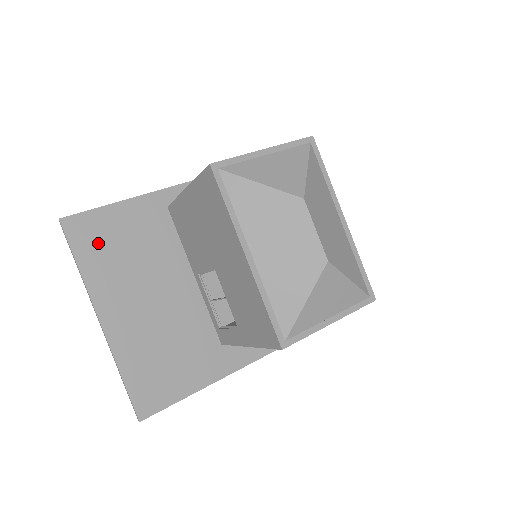
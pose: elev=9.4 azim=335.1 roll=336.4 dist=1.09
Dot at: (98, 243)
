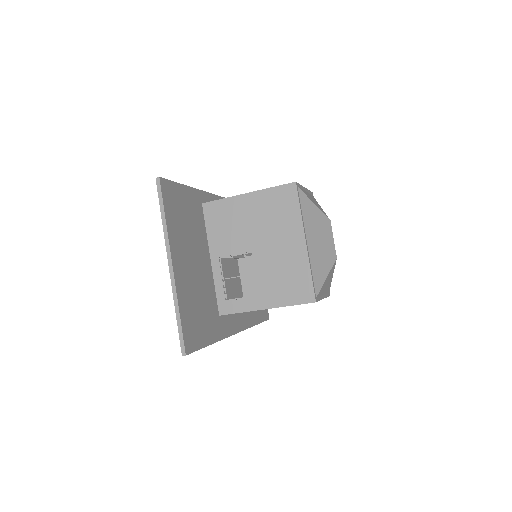
Dot at: (174, 207)
